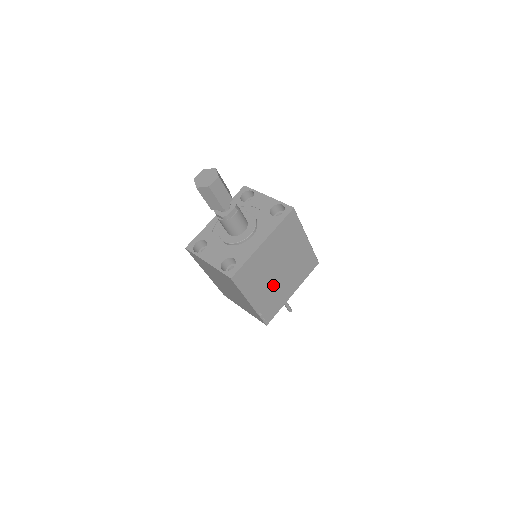
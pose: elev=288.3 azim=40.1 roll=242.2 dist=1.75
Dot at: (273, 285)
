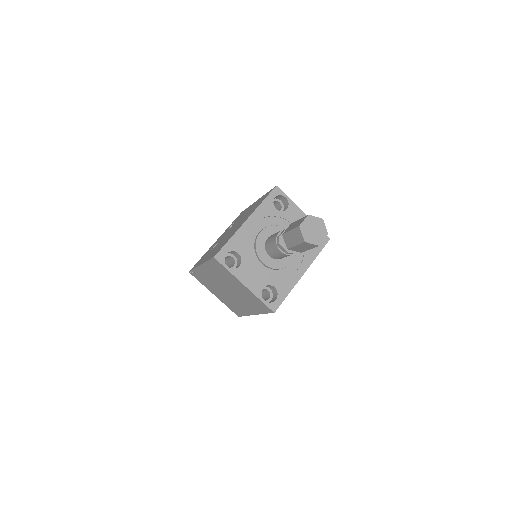
Dot at: occluded
